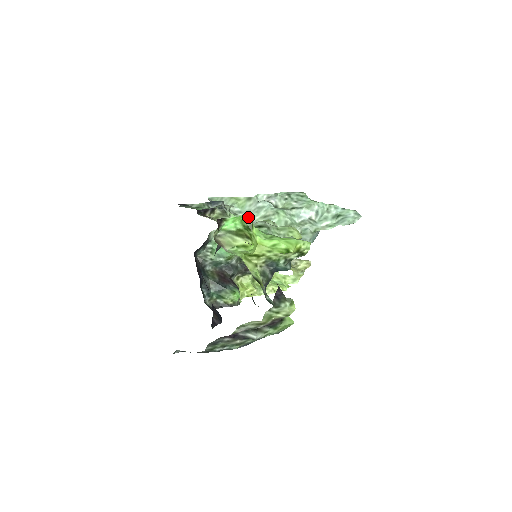
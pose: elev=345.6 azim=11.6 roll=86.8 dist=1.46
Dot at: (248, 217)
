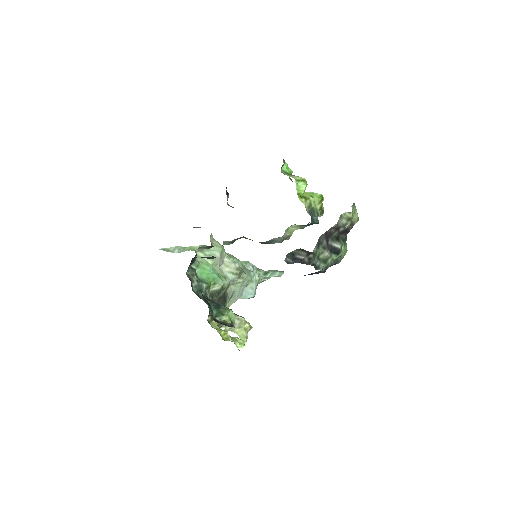
Dot at: (290, 172)
